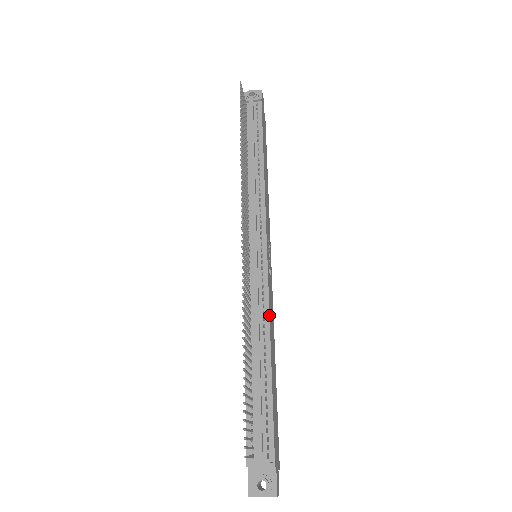
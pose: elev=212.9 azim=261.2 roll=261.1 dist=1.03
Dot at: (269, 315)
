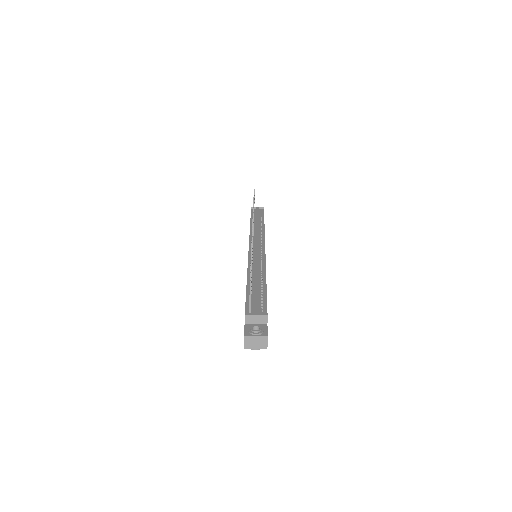
Dot at: occluded
